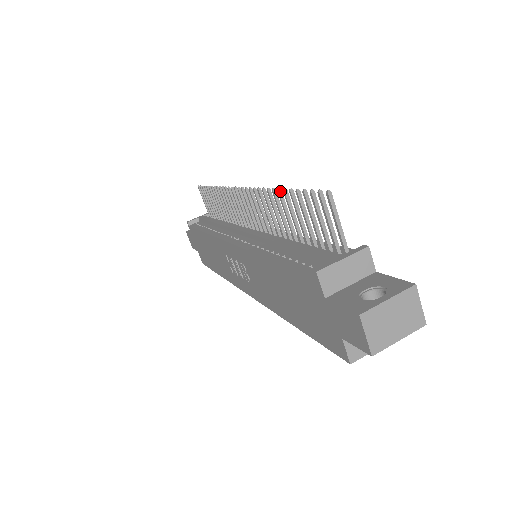
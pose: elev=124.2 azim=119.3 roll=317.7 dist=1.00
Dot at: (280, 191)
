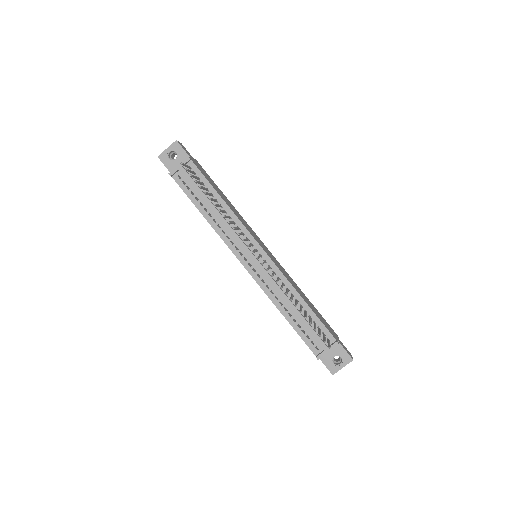
Dot at: occluded
